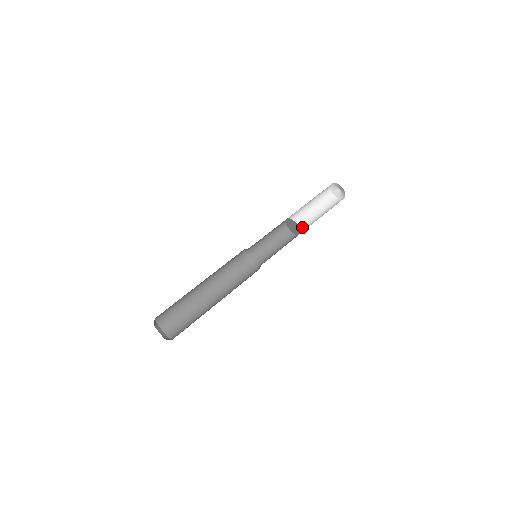
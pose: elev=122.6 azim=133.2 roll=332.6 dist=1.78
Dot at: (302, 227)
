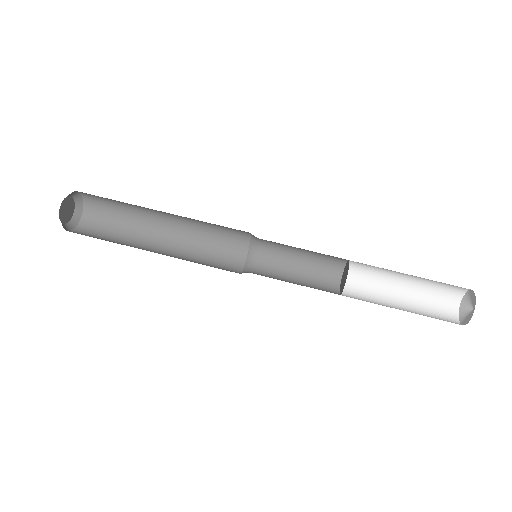
Dot at: (361, 287)
